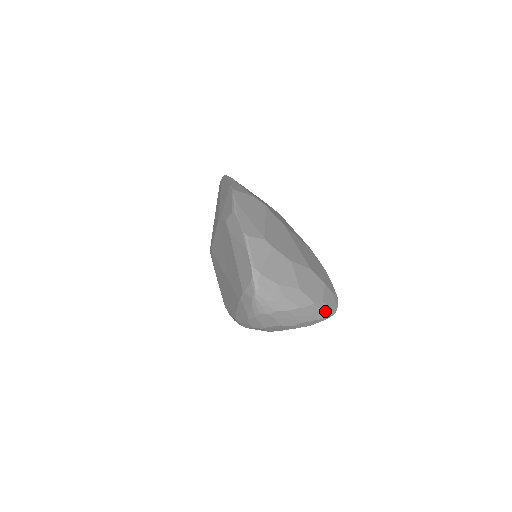
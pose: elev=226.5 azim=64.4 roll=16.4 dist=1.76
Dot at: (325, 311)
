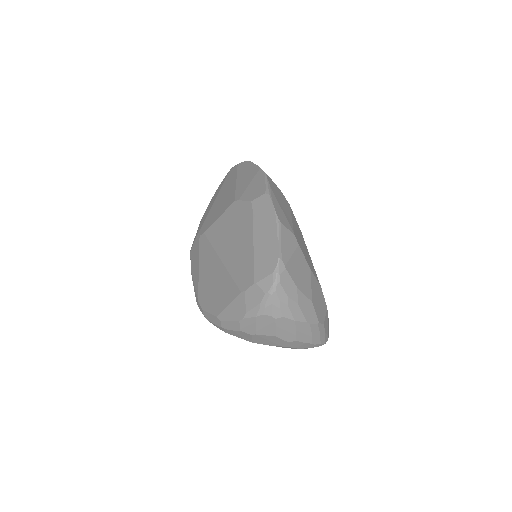
Dot at: (321, 337)
